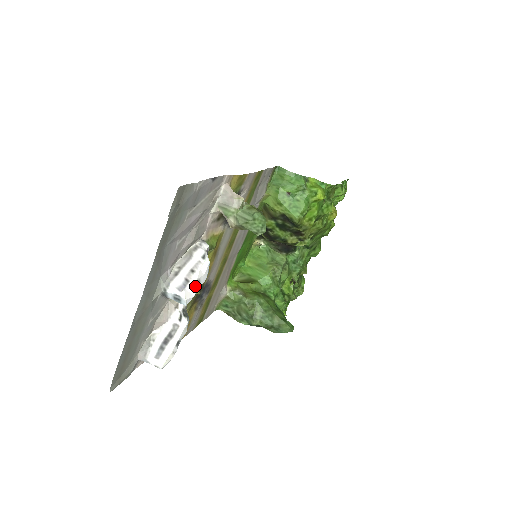
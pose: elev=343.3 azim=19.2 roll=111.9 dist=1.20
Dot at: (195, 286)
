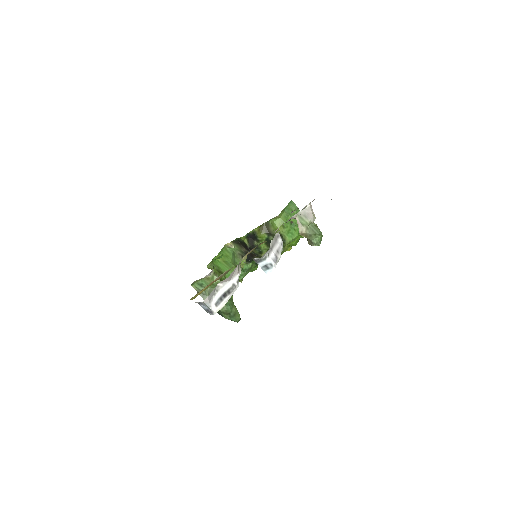
Dot at: occluded
